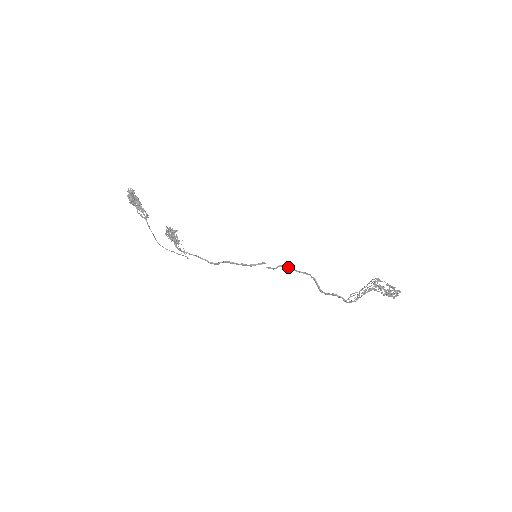
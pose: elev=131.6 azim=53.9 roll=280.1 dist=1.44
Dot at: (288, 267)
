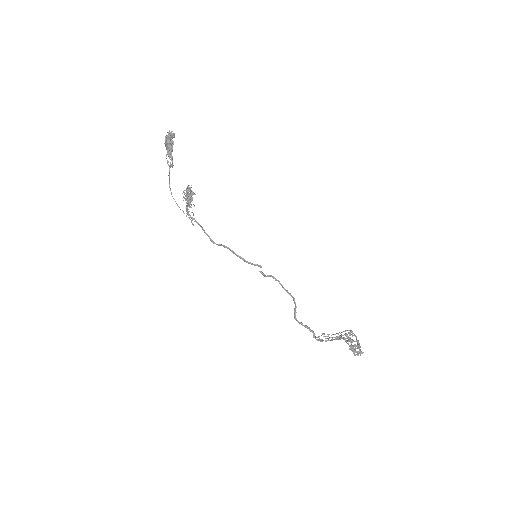
Dot at: (278, 281)
